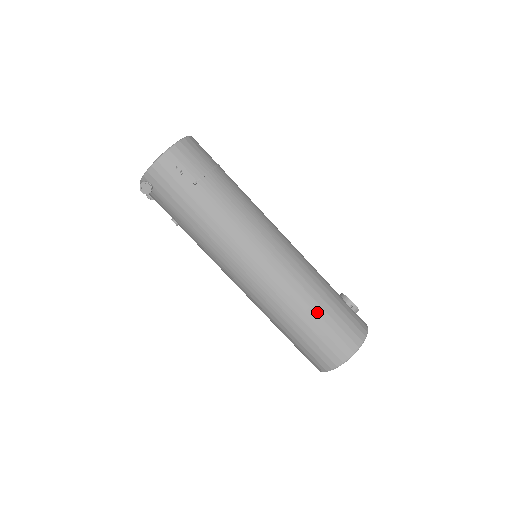
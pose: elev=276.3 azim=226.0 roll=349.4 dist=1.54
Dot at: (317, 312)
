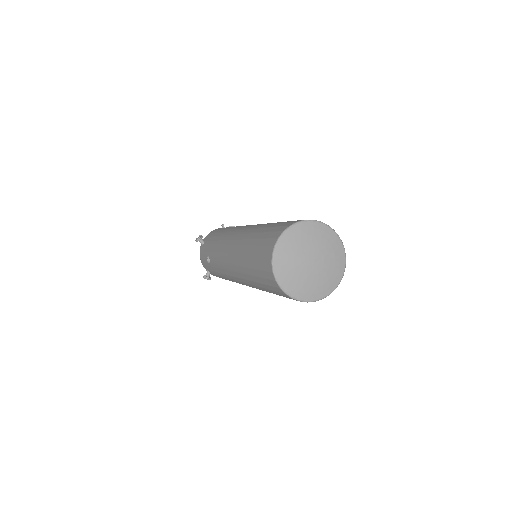
Dot at: occluded
